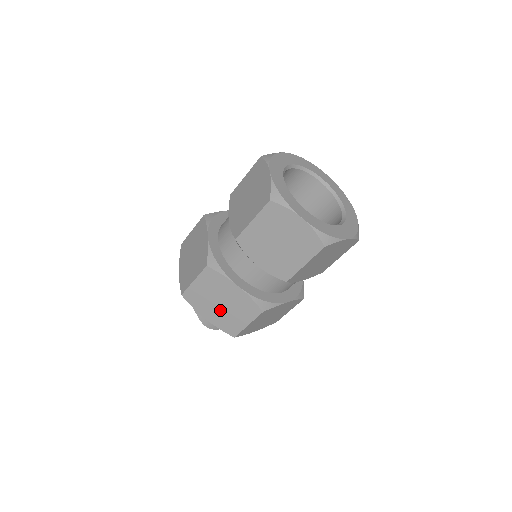
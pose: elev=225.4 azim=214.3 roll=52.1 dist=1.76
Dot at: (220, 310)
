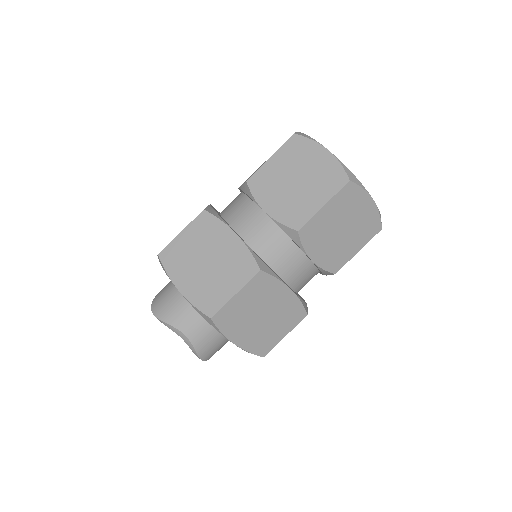
Dot at: (257, 326)
